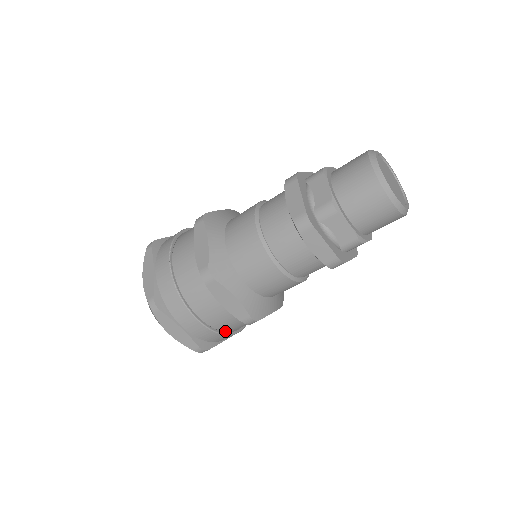
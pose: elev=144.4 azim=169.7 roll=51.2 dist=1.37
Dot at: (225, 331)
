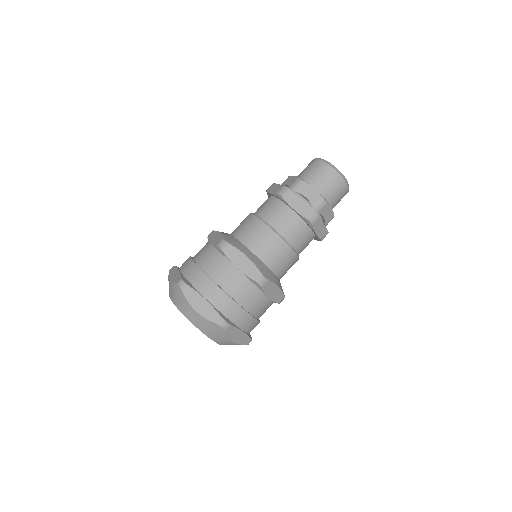
Dot at: (258, 319)
